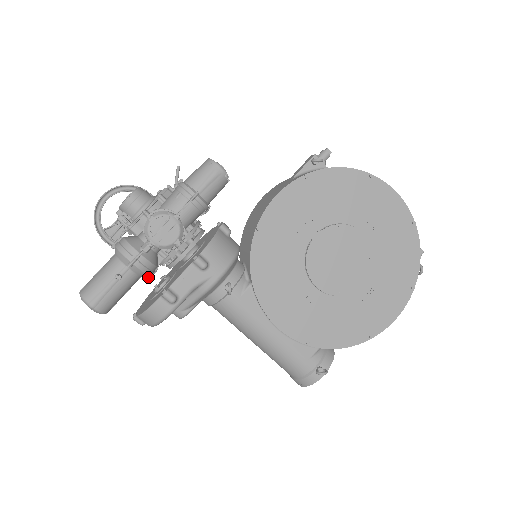
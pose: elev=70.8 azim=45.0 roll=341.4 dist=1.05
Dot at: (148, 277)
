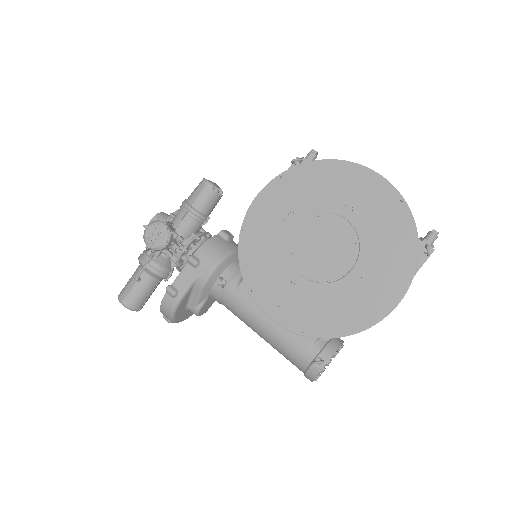
Dot at: (165, 280)
